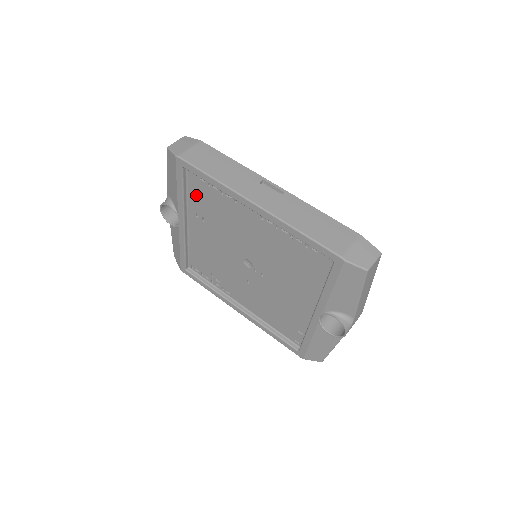
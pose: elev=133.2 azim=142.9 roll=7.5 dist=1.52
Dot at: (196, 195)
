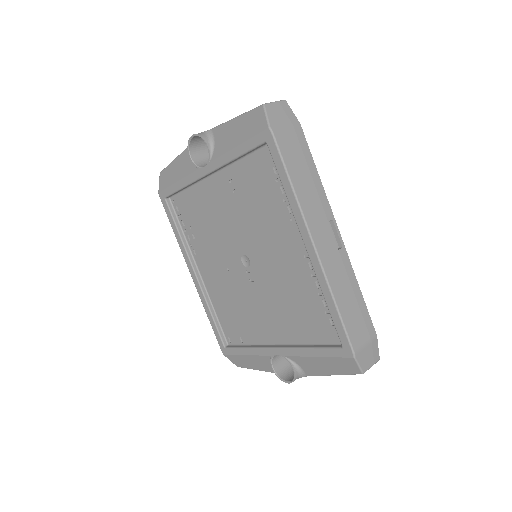
Dot at: (251, 170)
